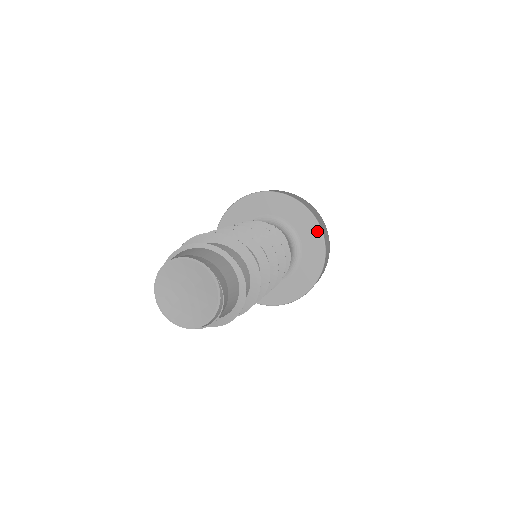
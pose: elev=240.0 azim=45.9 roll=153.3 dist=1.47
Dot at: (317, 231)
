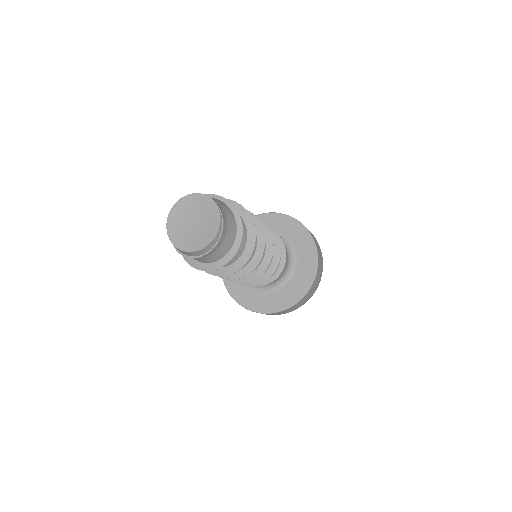
Dot at: (308, 238)
